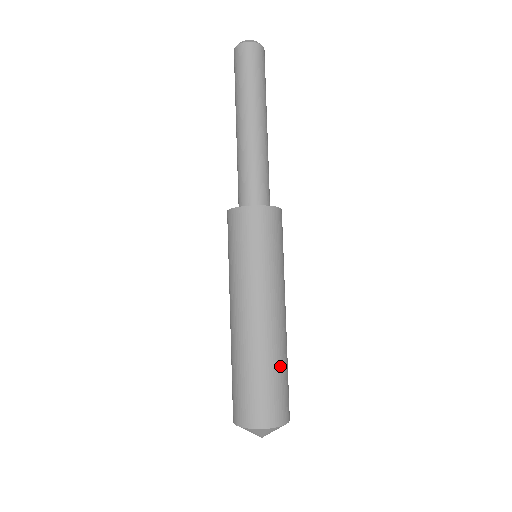
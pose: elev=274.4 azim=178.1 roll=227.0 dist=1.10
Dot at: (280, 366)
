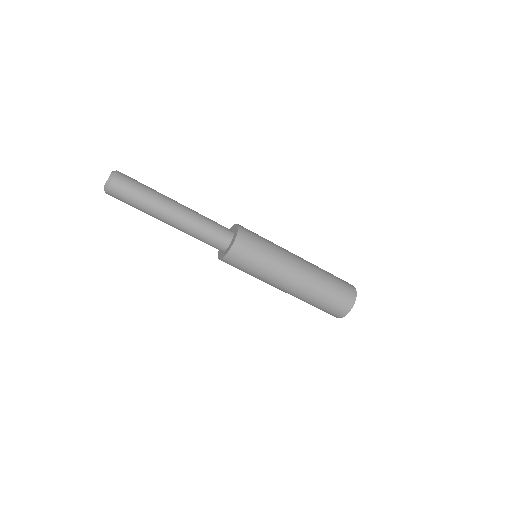
Dot at: (327, 275)
